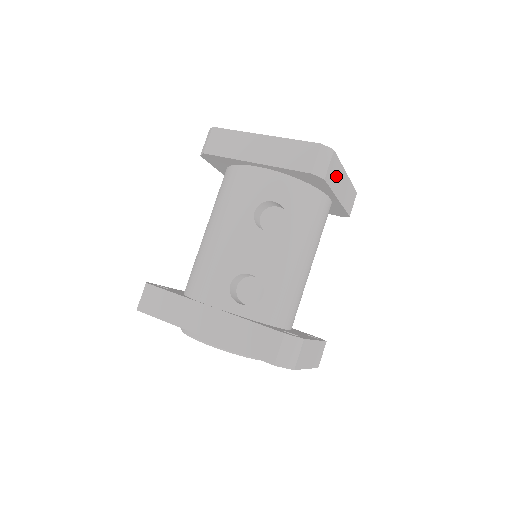
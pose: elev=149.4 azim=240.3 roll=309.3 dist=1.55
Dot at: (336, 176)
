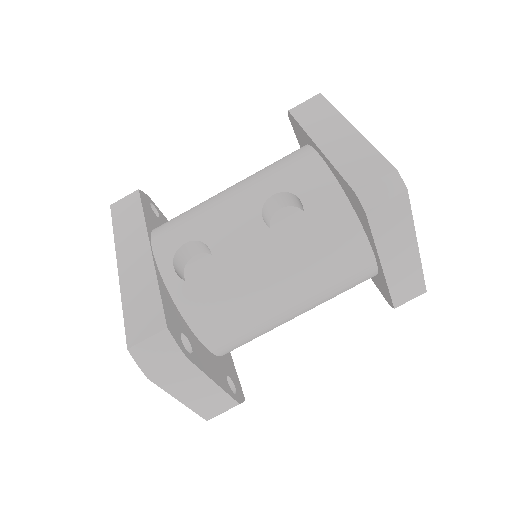
Dot at: (394, 230)
